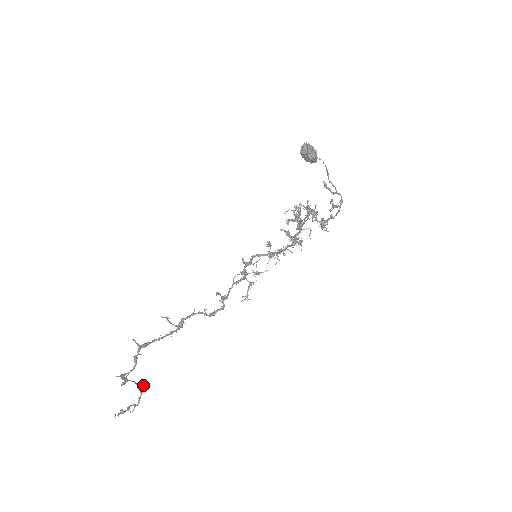
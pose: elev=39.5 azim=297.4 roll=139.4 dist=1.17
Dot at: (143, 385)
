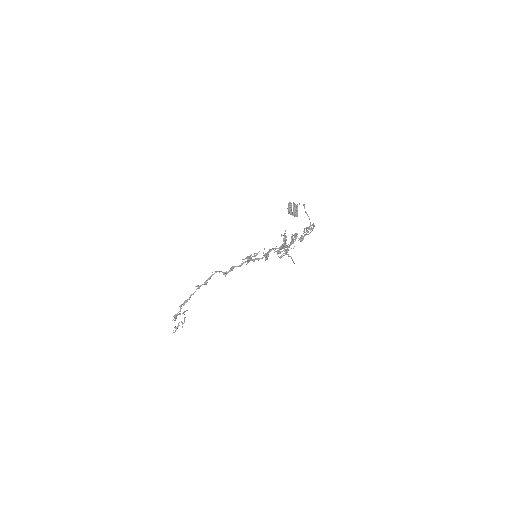
Dot at: (184, 311)
